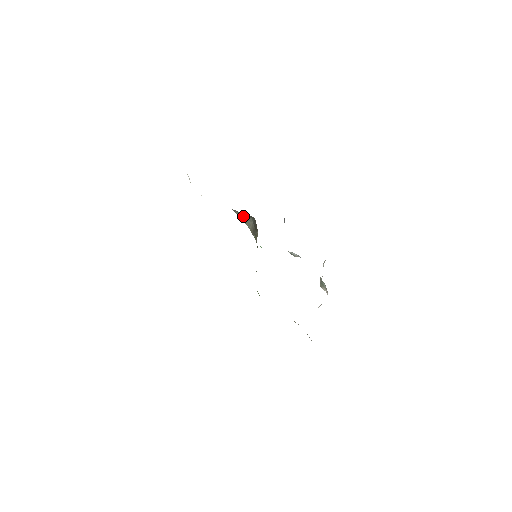
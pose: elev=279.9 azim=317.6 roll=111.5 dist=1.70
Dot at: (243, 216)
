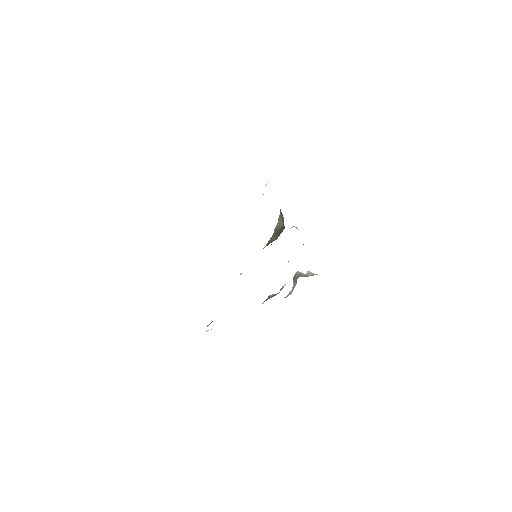
Dot at: (282, 214)
